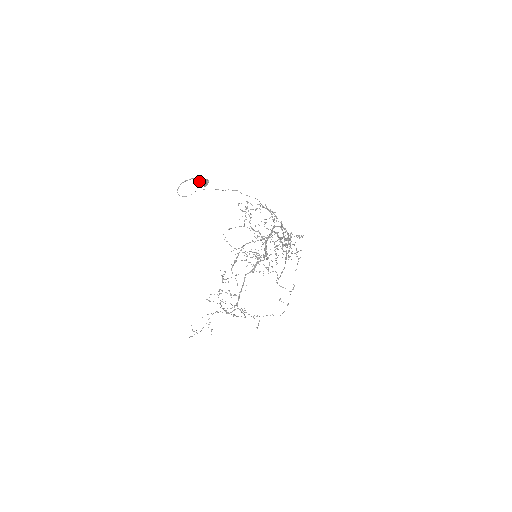
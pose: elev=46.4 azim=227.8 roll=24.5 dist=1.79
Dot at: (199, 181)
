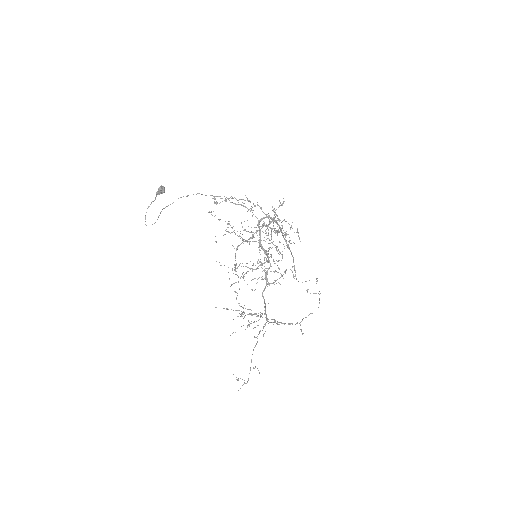
Dot at: (156, 193)
